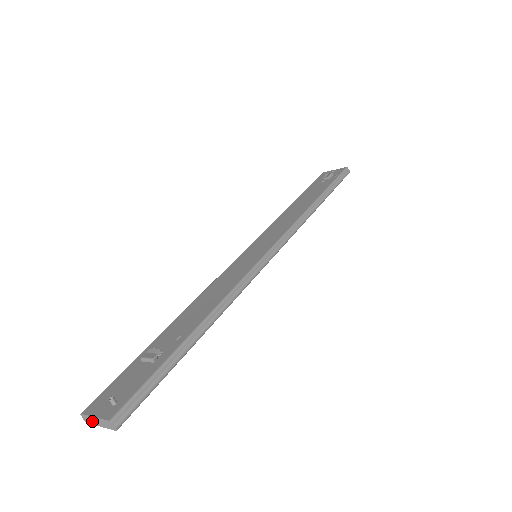
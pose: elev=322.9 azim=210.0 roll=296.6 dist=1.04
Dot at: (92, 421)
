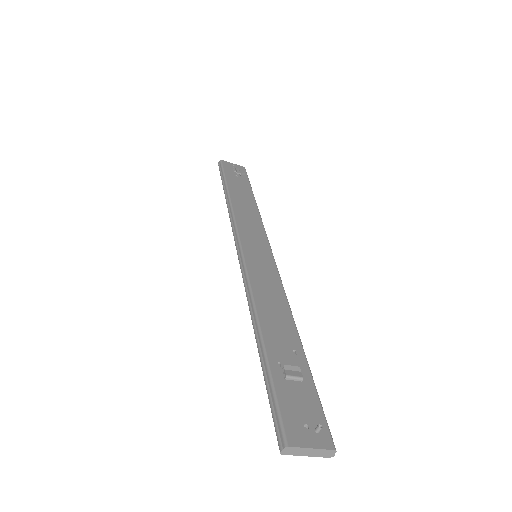
Dot at: (298, 452)
